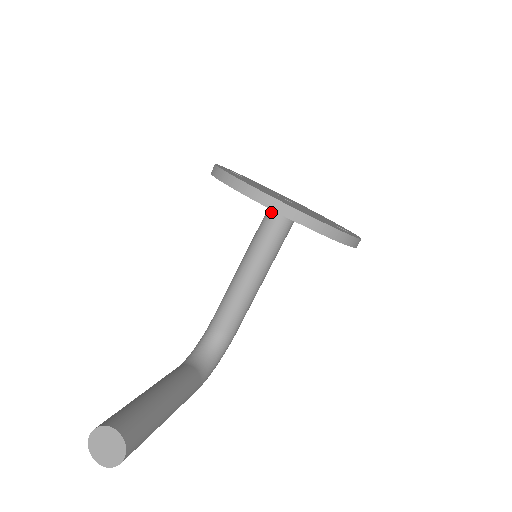
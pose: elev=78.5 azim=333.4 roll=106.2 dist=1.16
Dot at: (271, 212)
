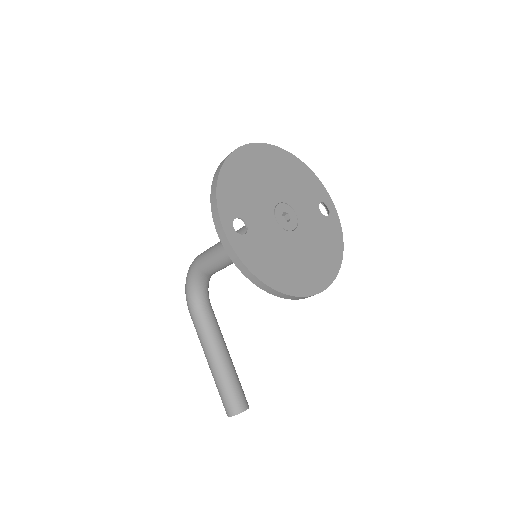
Dot at: occluded
